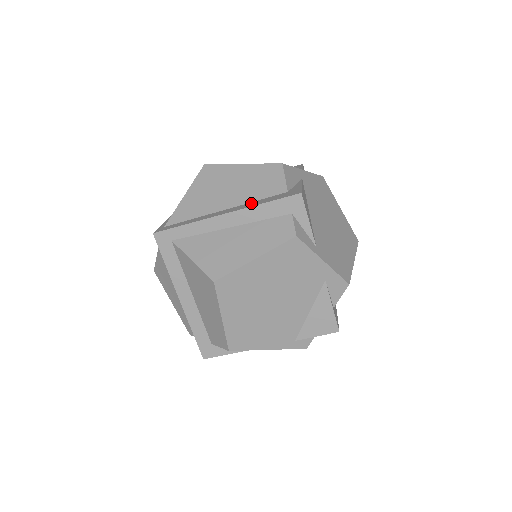
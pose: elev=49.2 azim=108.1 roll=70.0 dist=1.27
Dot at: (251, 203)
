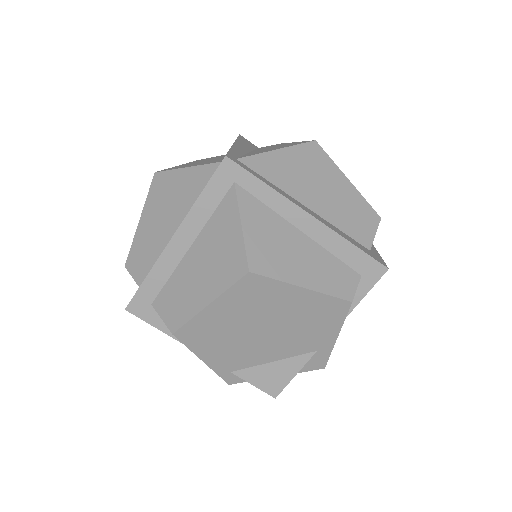
Dot at: (336, 228)
